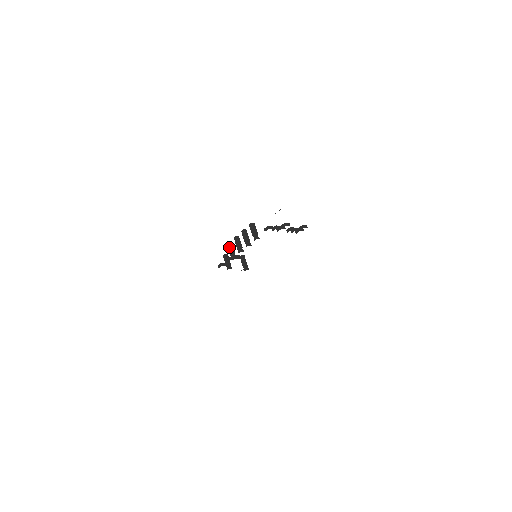
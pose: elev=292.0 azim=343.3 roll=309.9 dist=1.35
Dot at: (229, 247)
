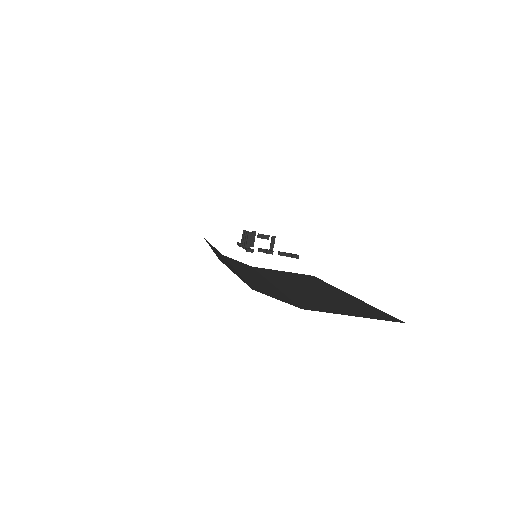
Dot at: (242, 235)
